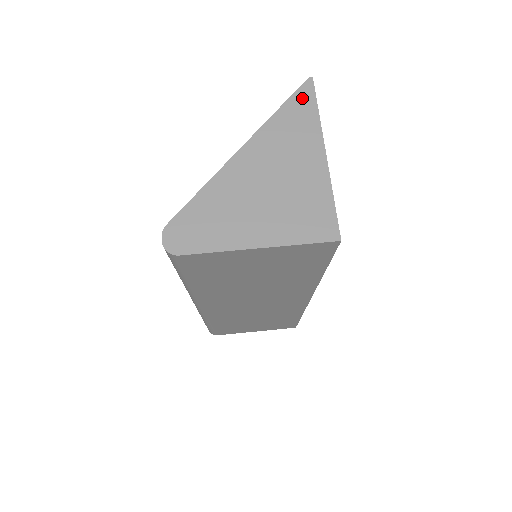
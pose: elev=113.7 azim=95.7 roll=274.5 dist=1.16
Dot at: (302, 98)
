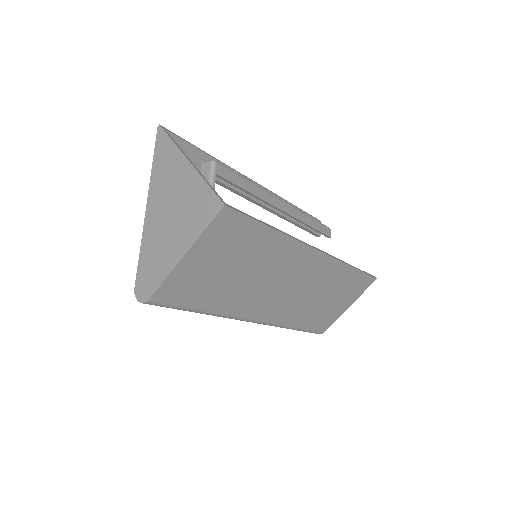
Dot at: (160, 143)
